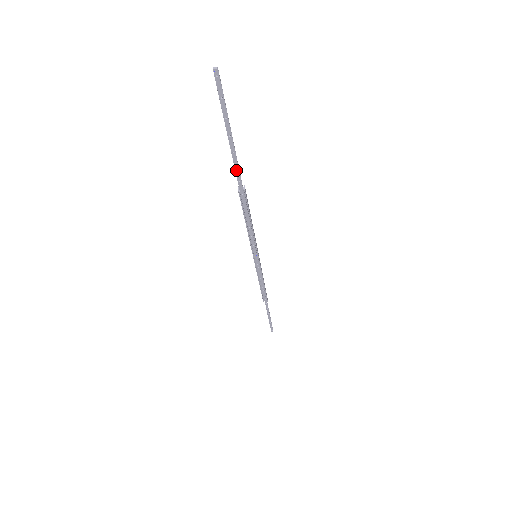
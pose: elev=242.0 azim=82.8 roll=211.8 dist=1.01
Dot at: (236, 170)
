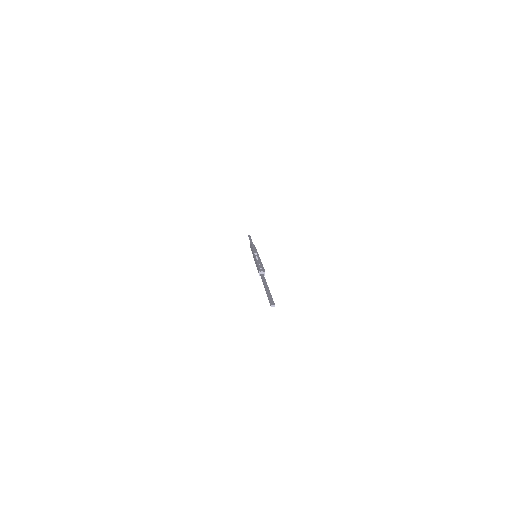
Dot at: (263, 281)
